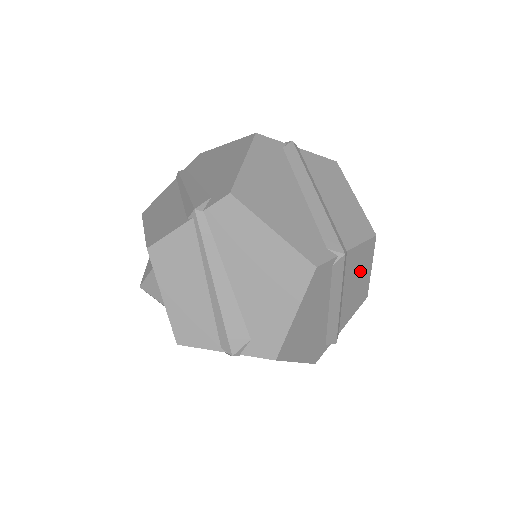
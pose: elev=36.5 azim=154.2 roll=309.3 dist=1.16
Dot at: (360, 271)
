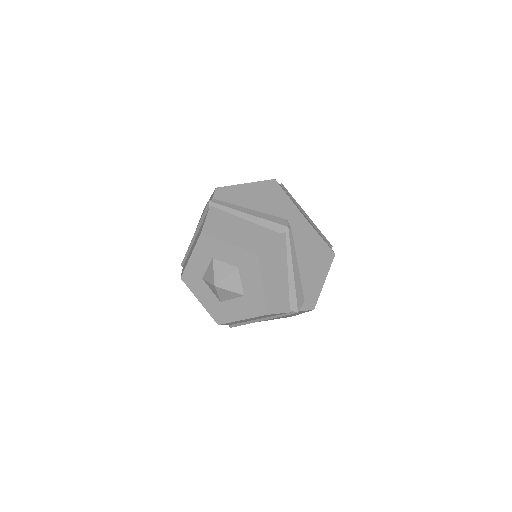
Dot at: occluded
